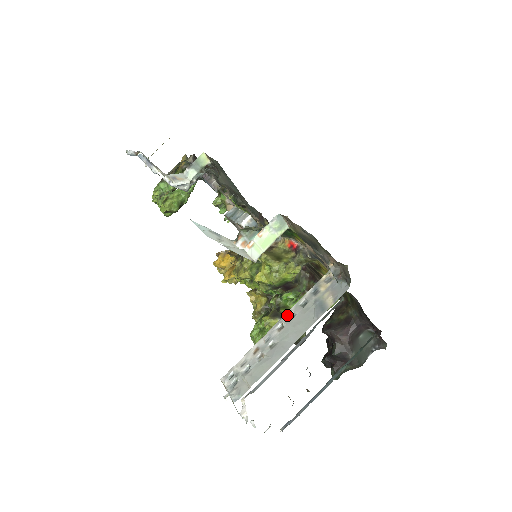
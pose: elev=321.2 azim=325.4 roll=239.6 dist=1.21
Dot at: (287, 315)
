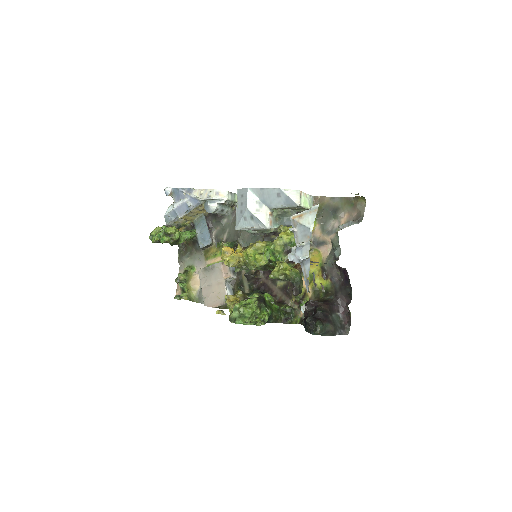
Dot at: occluded
